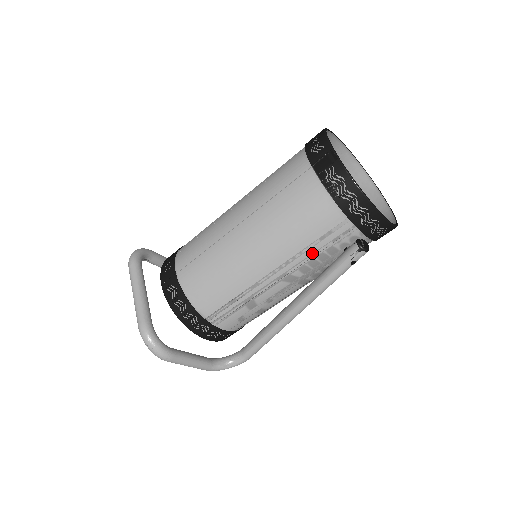
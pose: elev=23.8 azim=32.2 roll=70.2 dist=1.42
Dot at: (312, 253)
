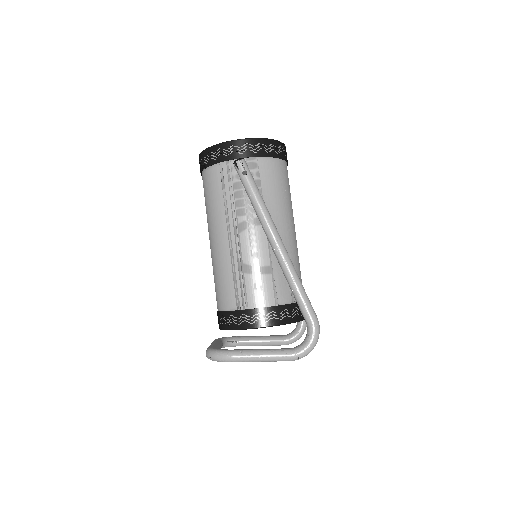
Dot at: (230, 199)
